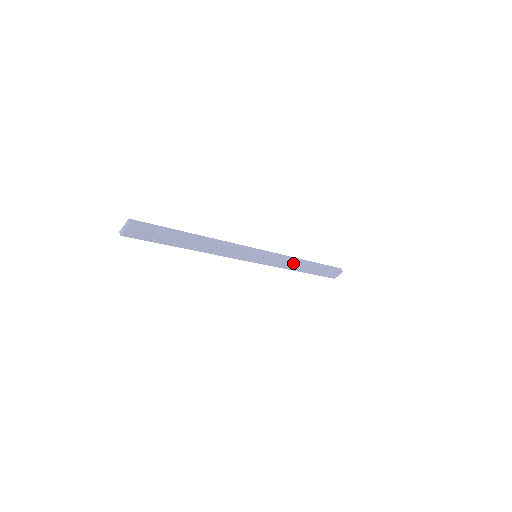
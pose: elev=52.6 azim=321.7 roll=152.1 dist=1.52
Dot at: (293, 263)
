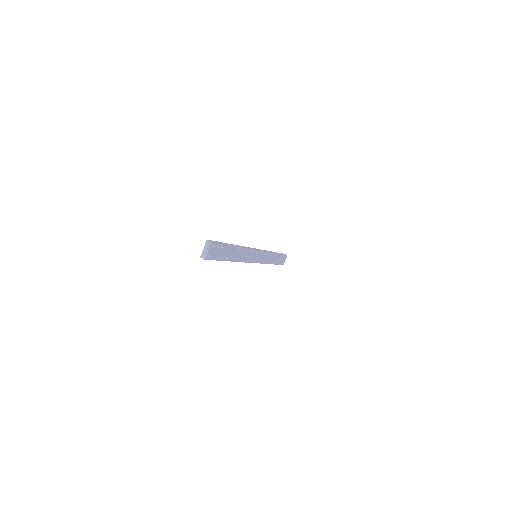
Dot at: (270, 256)
